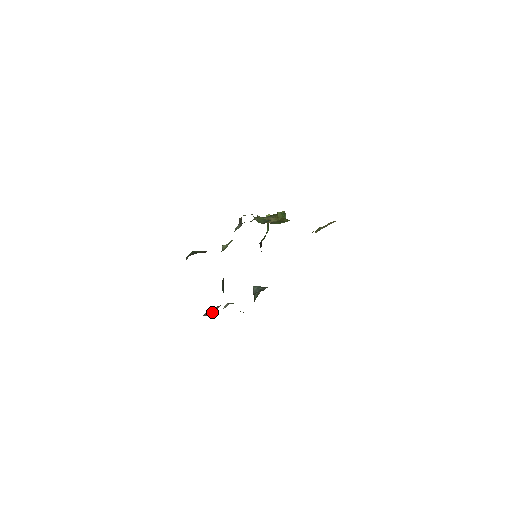
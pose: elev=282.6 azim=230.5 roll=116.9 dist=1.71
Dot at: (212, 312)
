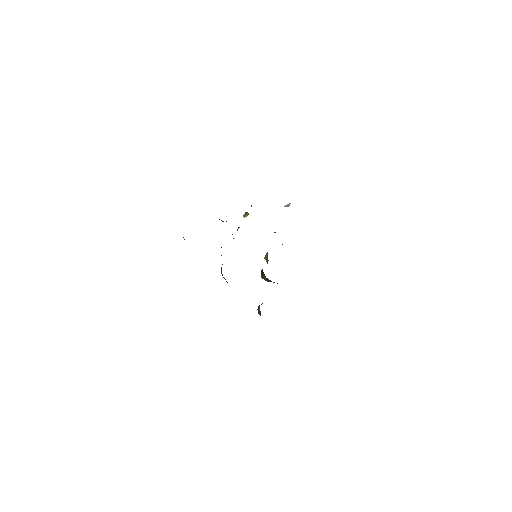
Dot at: occluded
